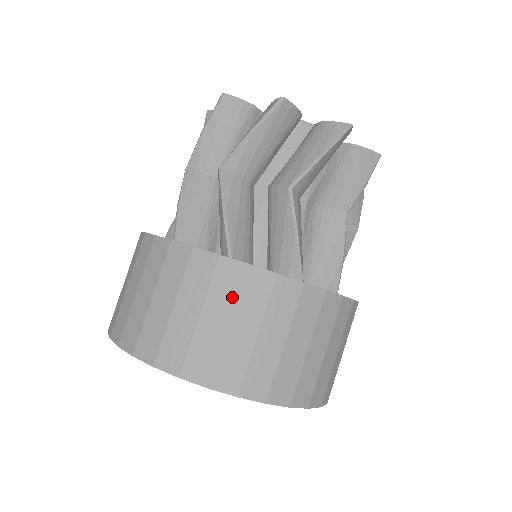
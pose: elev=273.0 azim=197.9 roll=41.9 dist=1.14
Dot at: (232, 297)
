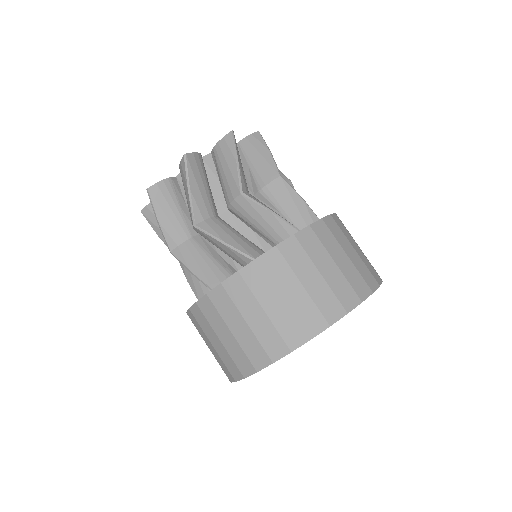
Dot at: (334, 240)
